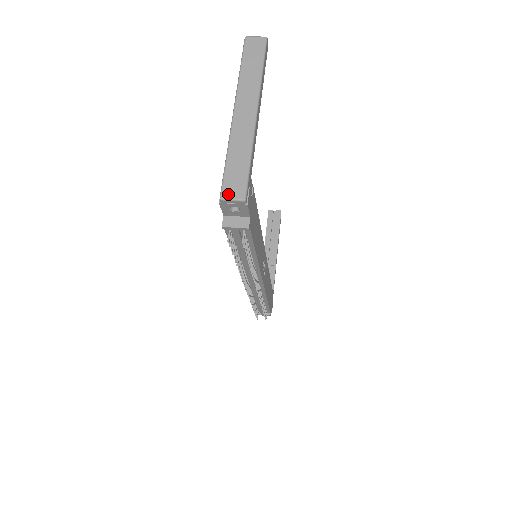
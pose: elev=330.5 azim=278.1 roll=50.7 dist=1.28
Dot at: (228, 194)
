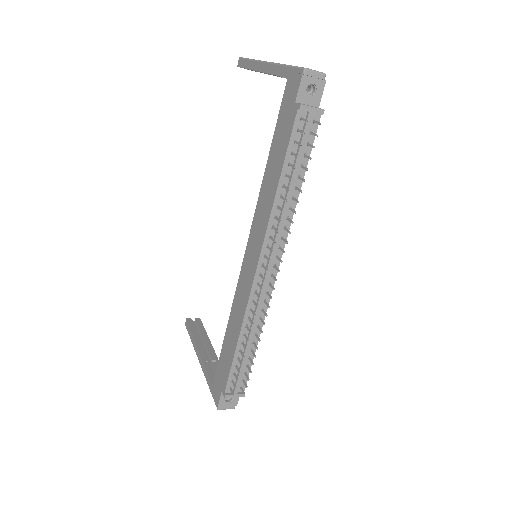
Dot at: (309, 69)
